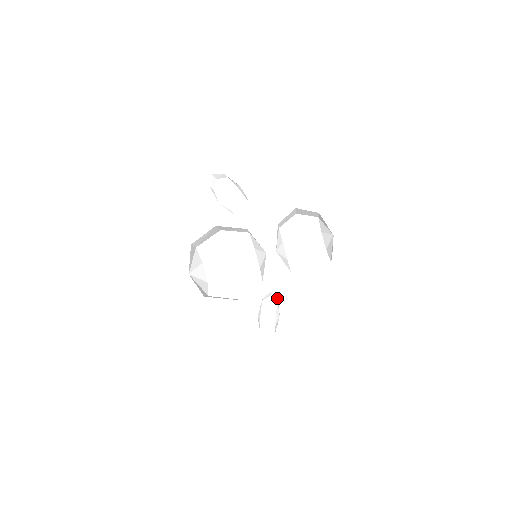
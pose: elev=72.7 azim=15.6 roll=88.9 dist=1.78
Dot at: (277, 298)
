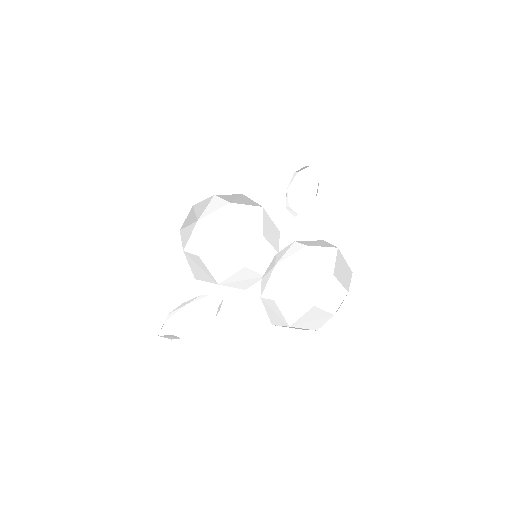
Dot at: (219, 310)
